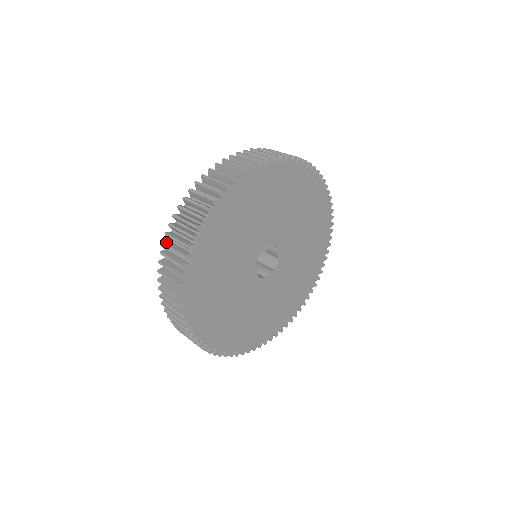
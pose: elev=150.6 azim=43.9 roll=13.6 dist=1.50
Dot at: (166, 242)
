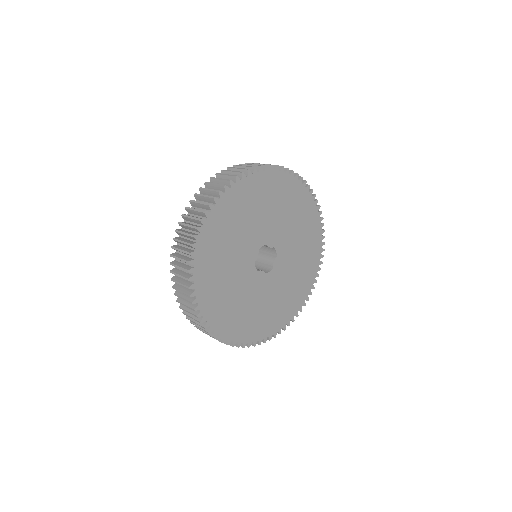
Dot at: (184, 311)
